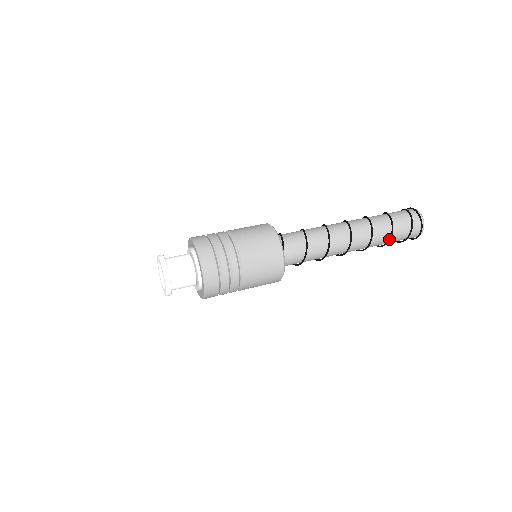
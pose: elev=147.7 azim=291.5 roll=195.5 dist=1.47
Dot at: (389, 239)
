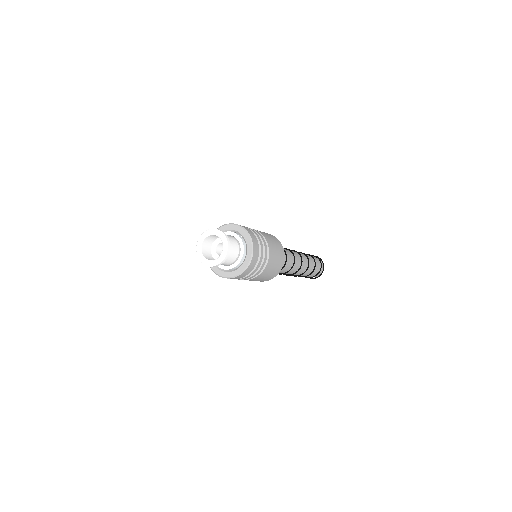
Dot at: occluded
